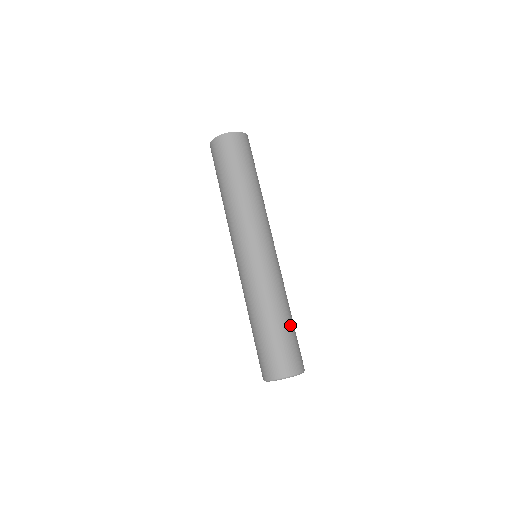
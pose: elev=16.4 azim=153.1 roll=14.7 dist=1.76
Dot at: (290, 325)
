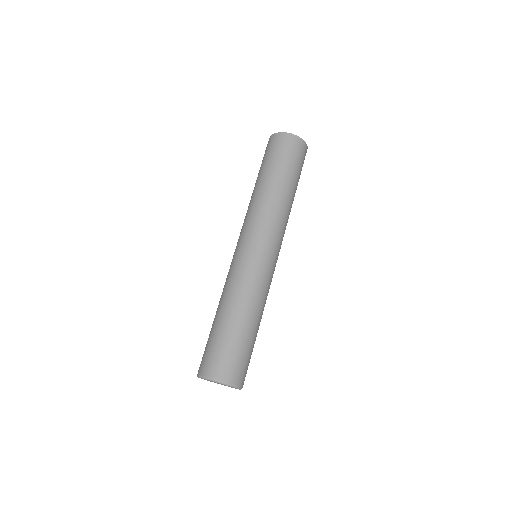
Dot at: (252, 335)
